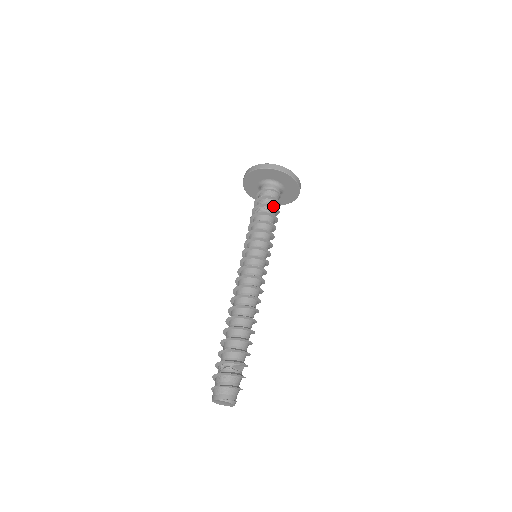
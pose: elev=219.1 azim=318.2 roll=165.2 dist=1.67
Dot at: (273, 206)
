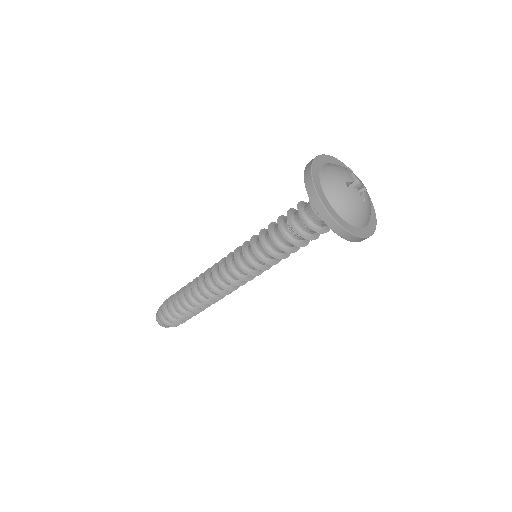
Dot at: (308, 239)
